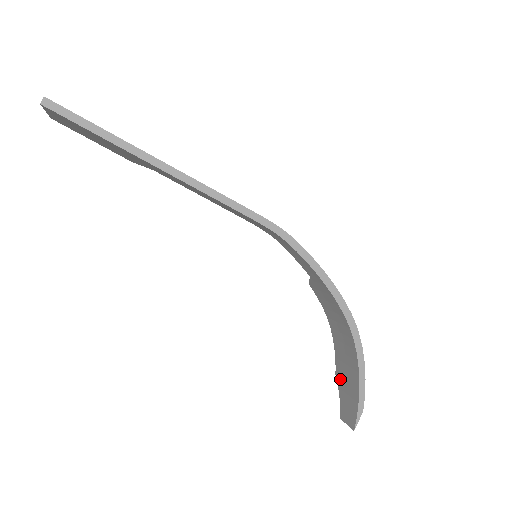
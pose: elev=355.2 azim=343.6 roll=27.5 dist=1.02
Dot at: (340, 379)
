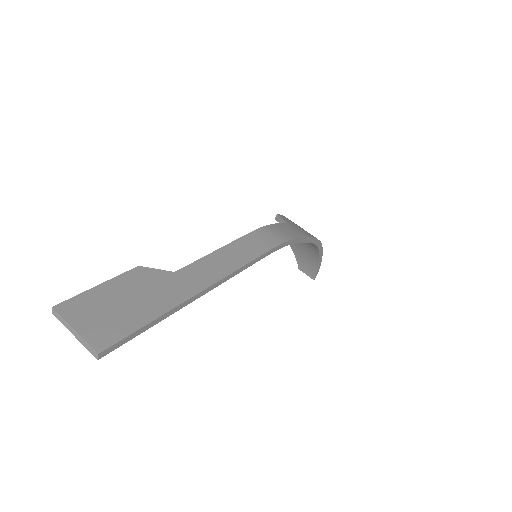
Dot at: (296, 250)
